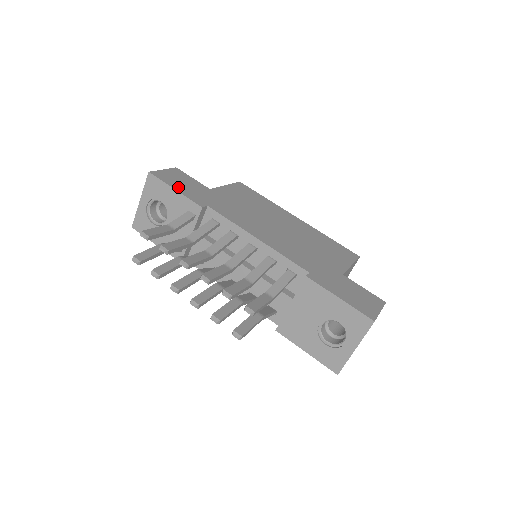
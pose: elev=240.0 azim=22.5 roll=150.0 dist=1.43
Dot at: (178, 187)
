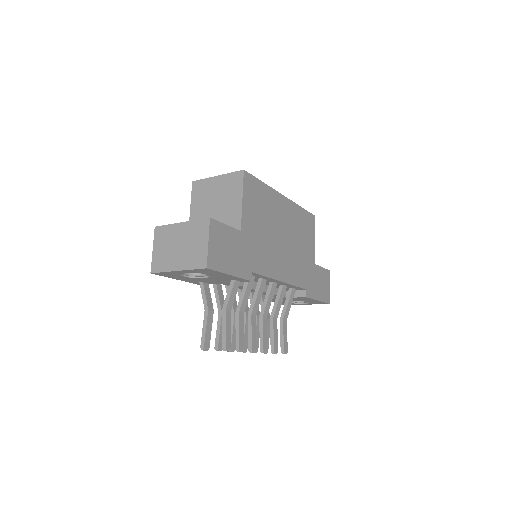
Dot at: (230, 267)
